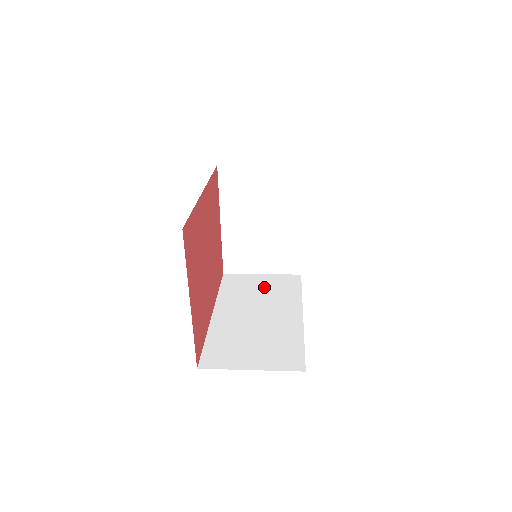
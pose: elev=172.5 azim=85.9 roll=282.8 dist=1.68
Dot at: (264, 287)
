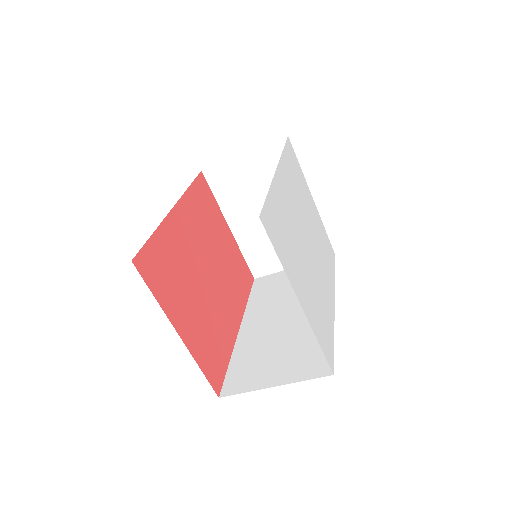
Dot at: occluded
